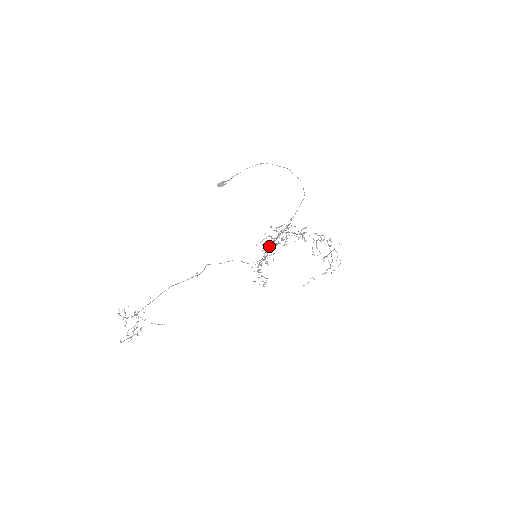
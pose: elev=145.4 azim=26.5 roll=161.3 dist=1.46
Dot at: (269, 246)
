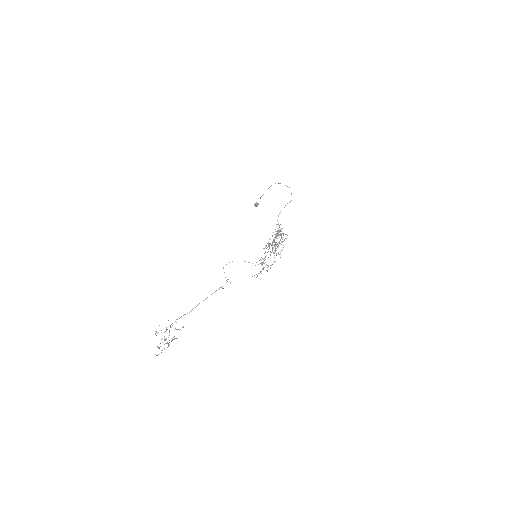
Dot at: occluded
